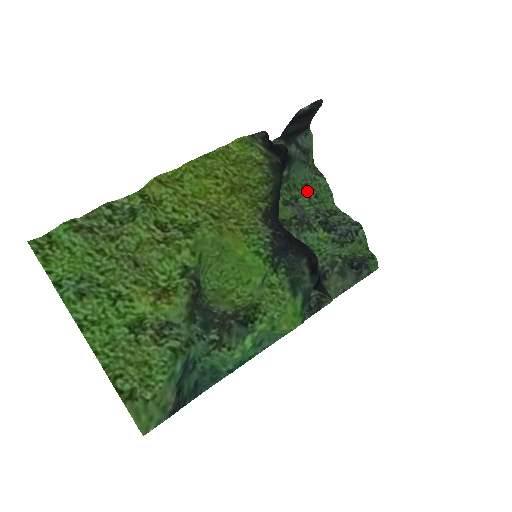
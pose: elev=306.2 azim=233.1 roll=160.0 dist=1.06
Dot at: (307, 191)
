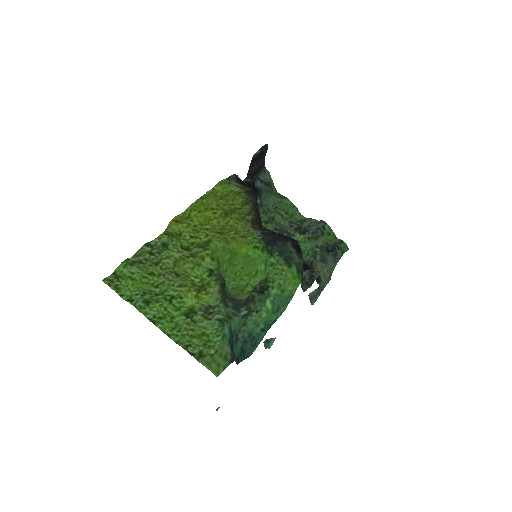
Dot at: (279, 211)
